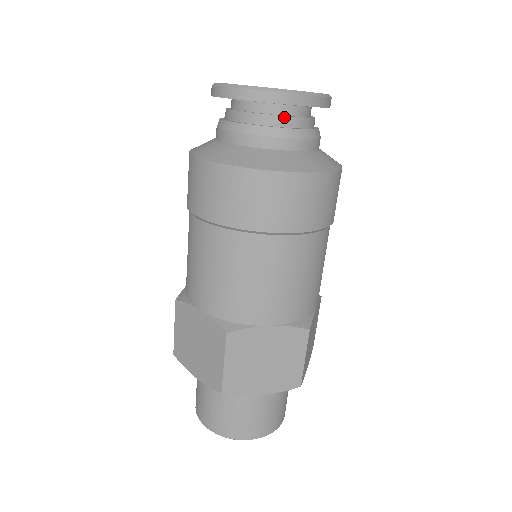
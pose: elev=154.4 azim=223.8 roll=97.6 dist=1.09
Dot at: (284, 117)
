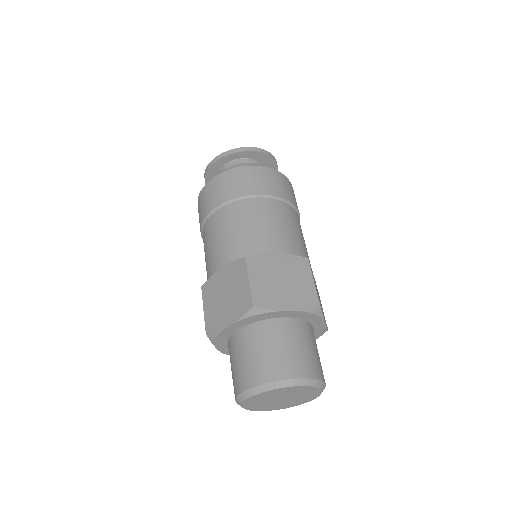
Dot at: (223, 169)
